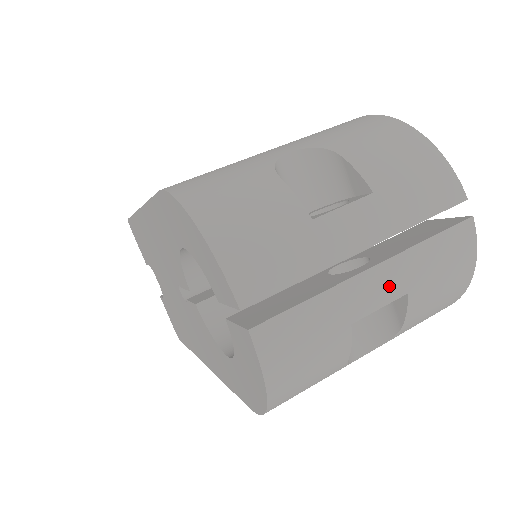
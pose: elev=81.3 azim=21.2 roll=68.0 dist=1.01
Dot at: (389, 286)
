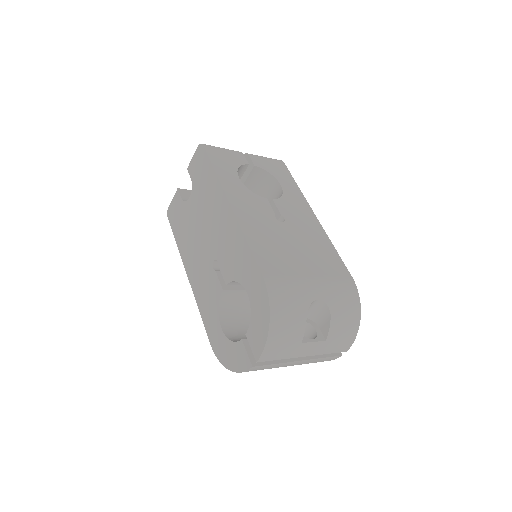
Dot at: (299, 364)
